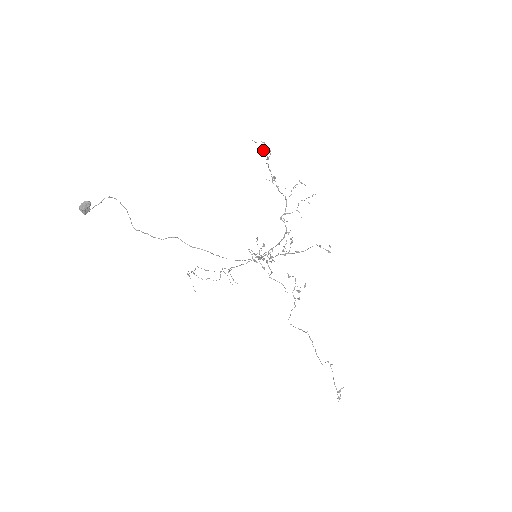
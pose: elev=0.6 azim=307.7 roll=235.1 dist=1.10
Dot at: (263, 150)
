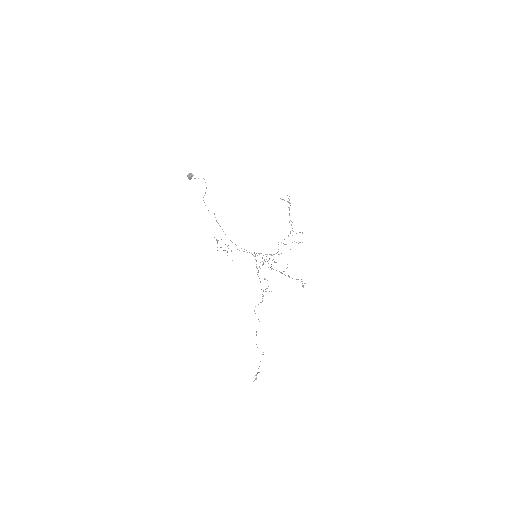
Dot at: occluded
